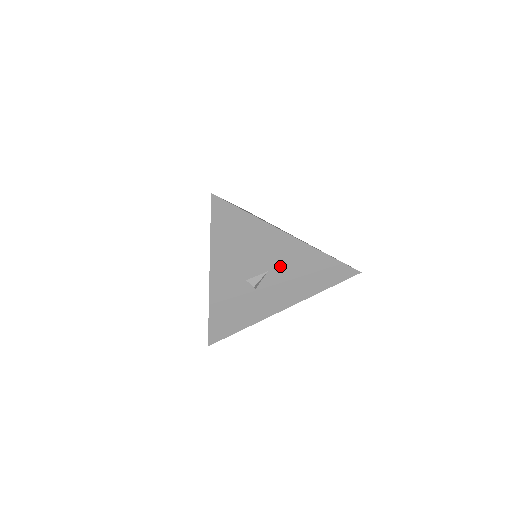
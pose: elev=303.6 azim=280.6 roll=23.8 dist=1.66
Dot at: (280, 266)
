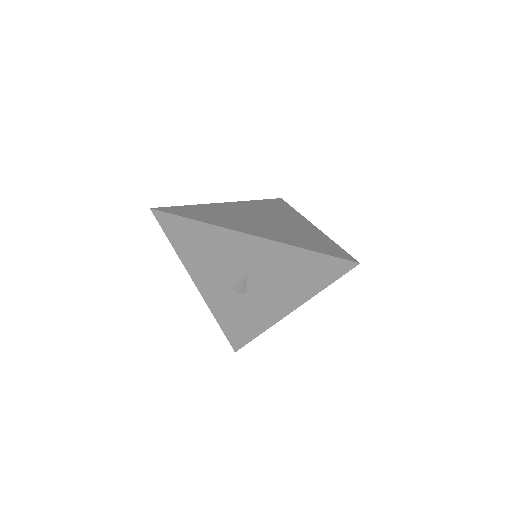
Dot at: (257, 268)
